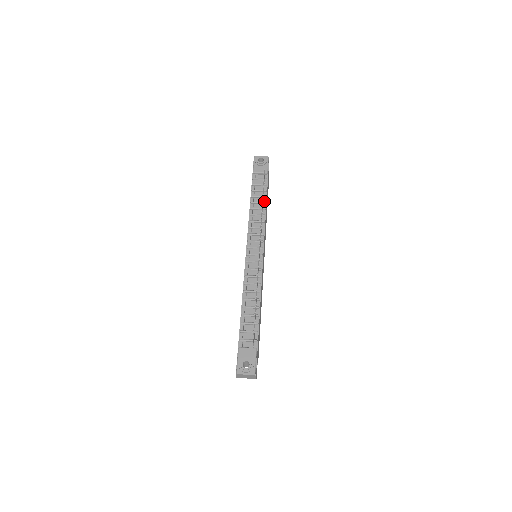
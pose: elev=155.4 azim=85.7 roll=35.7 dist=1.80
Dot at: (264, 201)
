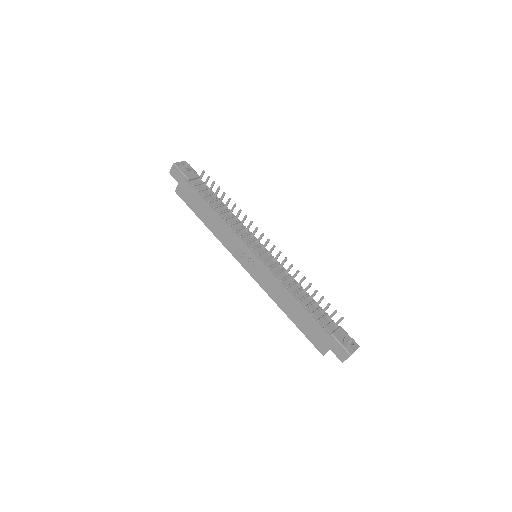
Dot at: (221, 203)
